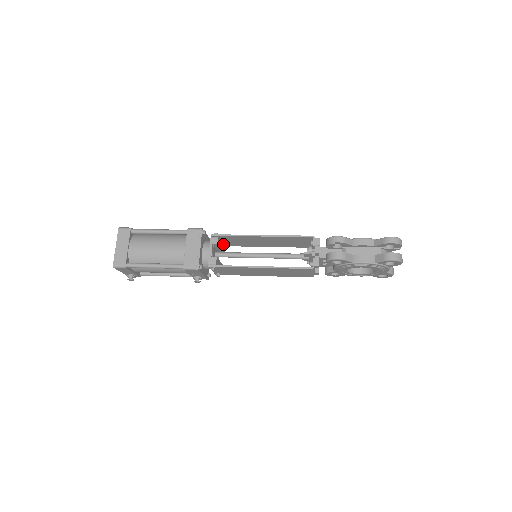
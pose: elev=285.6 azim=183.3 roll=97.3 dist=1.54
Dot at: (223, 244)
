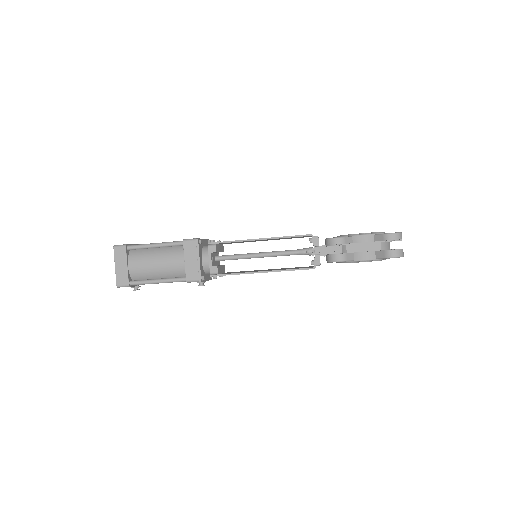
Dot at: (221, 245)
